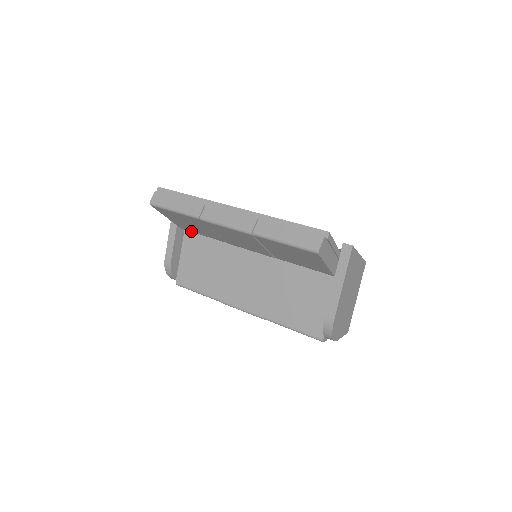
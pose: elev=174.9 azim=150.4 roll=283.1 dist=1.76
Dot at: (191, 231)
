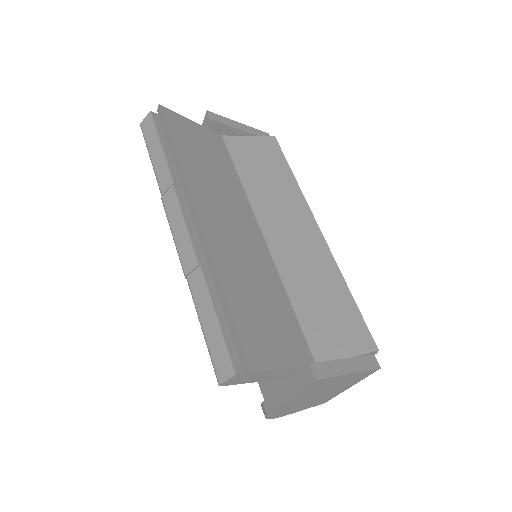
Dot at: occluded
